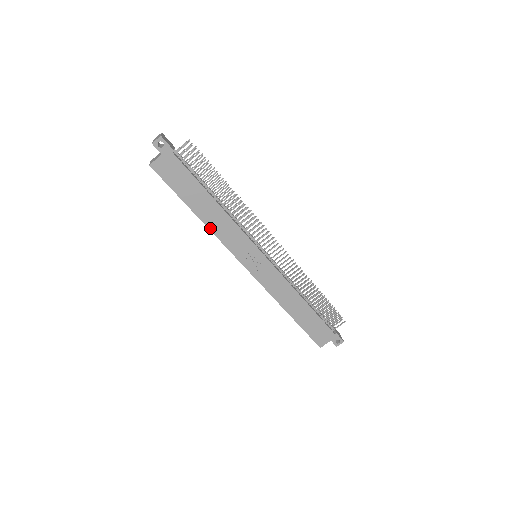
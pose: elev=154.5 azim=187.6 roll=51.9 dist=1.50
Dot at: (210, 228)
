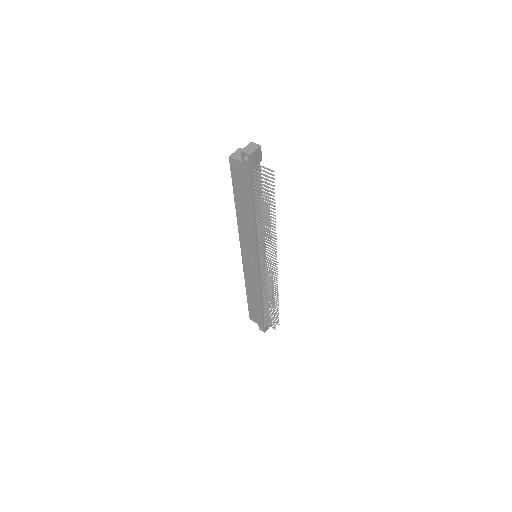
Dot at: (238, 220)
